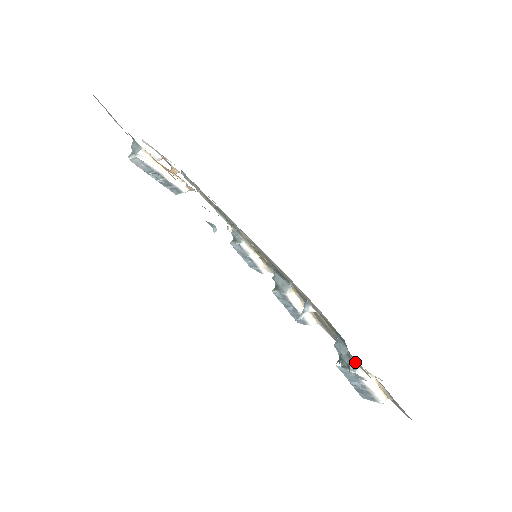
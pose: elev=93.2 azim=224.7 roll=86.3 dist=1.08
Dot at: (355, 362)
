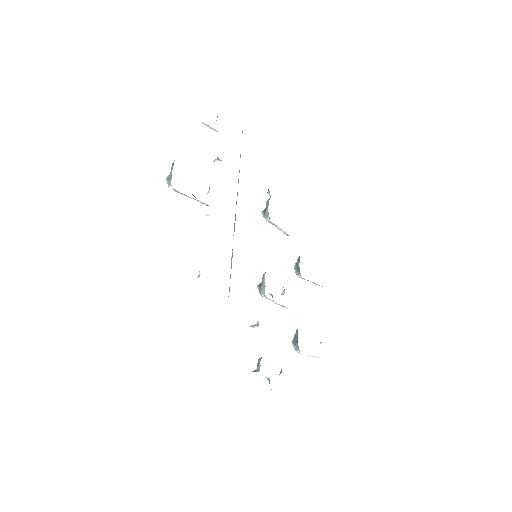
Dot at: (298, 346)
